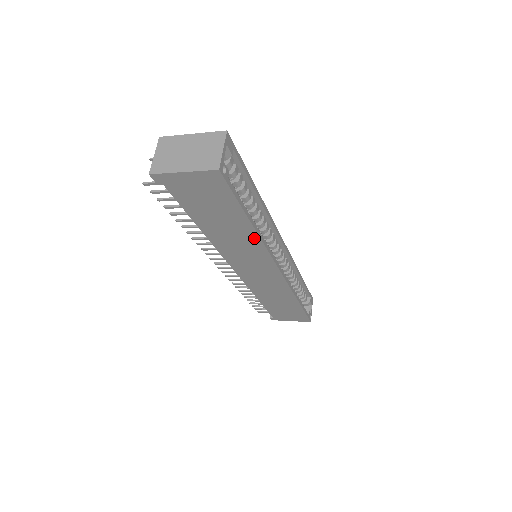
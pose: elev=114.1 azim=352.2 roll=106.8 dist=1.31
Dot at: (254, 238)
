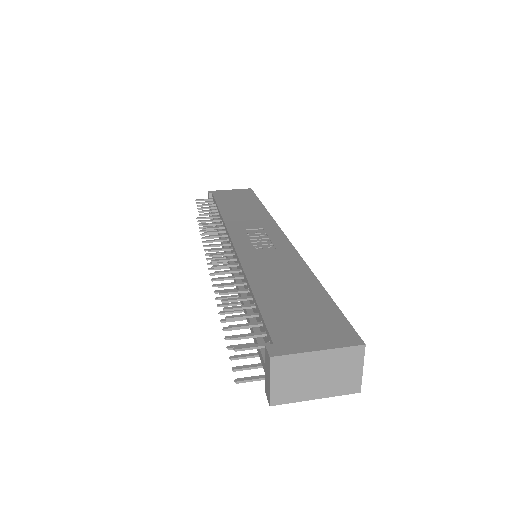
Dot at: occluded
